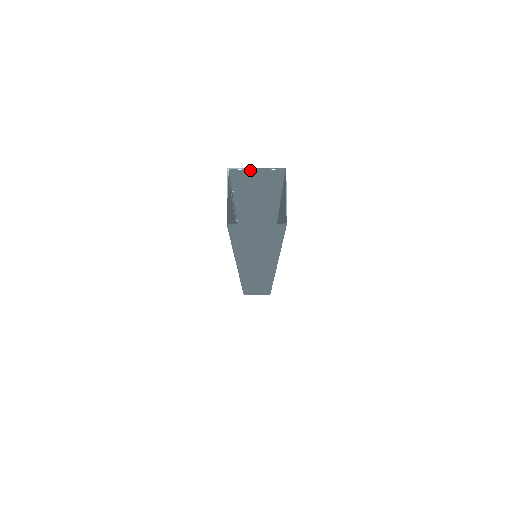
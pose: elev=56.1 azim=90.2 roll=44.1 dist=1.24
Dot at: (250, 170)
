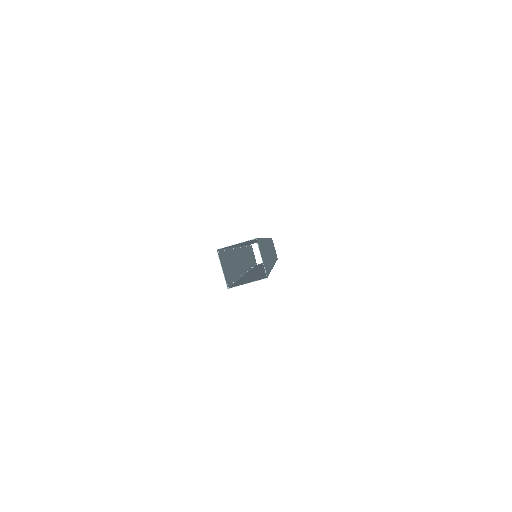
Dot at: (232, 245)
